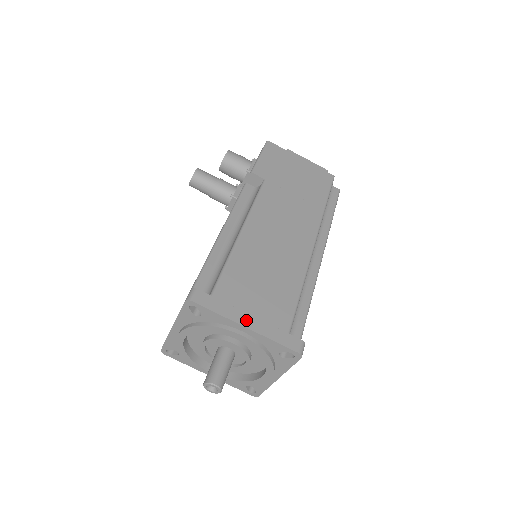
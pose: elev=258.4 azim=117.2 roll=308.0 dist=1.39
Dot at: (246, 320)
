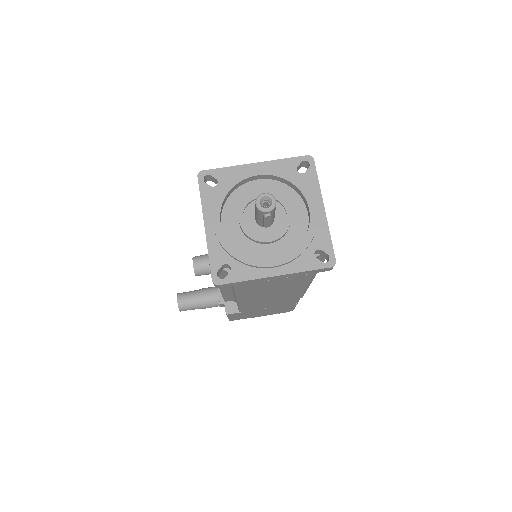
Dot at: occluded
